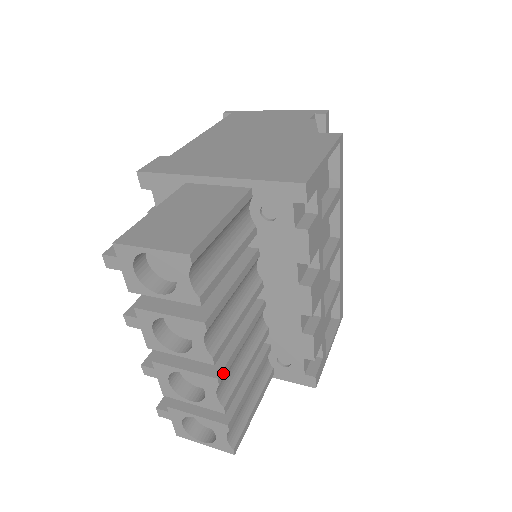
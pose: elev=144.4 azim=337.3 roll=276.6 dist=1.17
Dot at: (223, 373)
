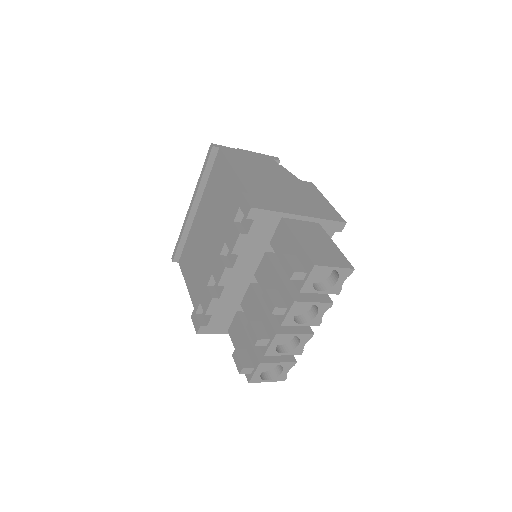
Dot at: (310, 331)
